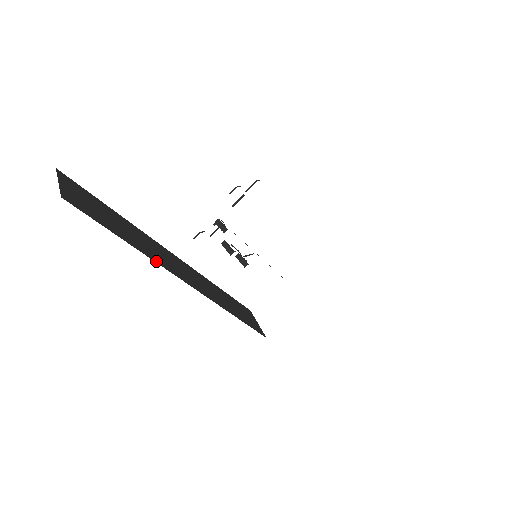
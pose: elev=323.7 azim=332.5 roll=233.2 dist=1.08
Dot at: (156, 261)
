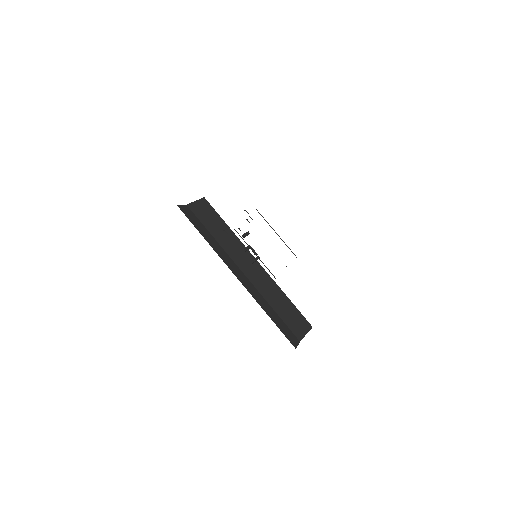
Dot at: (226, 251)
